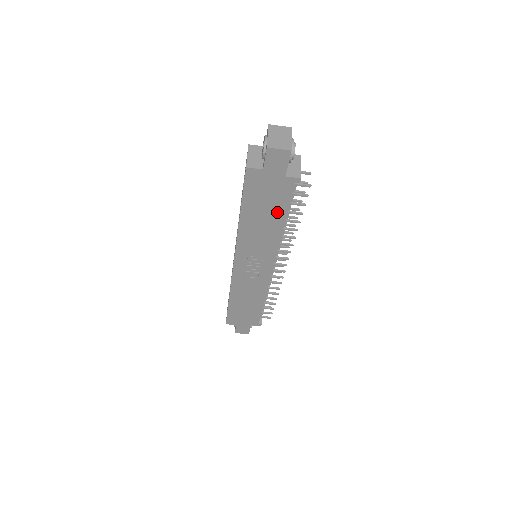
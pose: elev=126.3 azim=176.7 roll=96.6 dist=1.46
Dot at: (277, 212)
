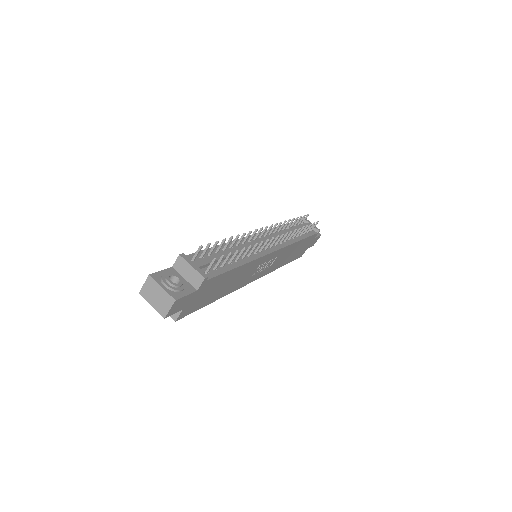
Dot at: (226, 277)
